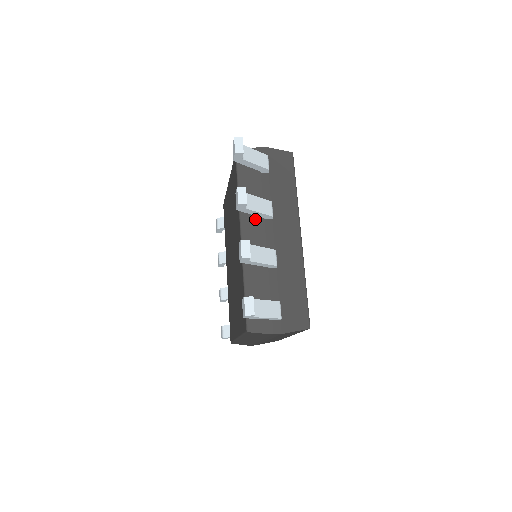
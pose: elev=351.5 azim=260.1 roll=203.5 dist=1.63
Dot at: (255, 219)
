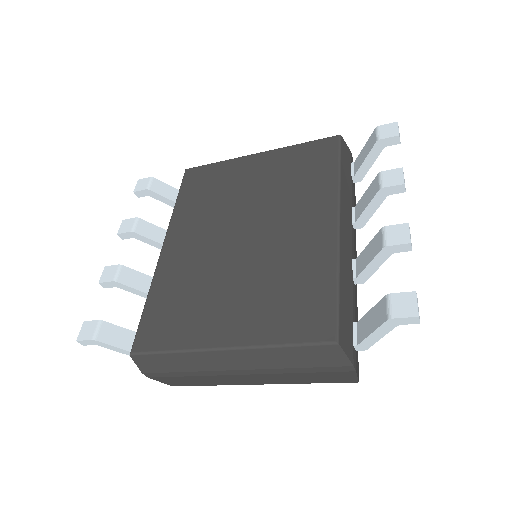
Dot at: (348, 214)
